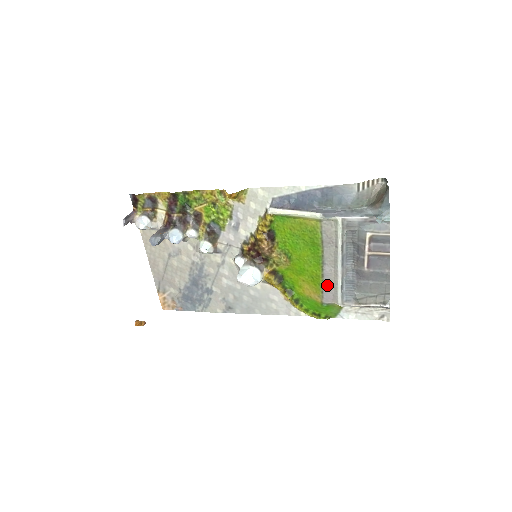
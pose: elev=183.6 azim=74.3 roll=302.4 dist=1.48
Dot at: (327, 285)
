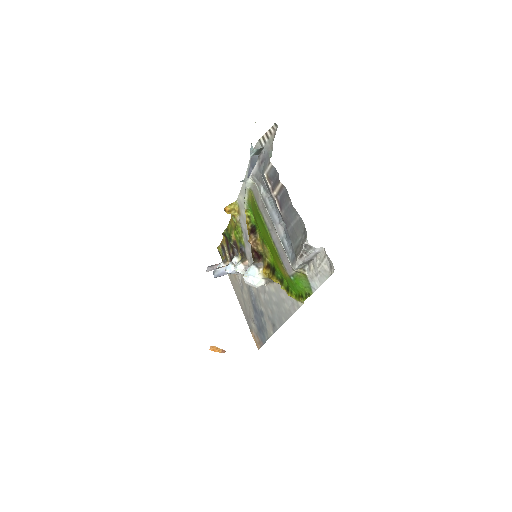
Dot at: (281, 252)
